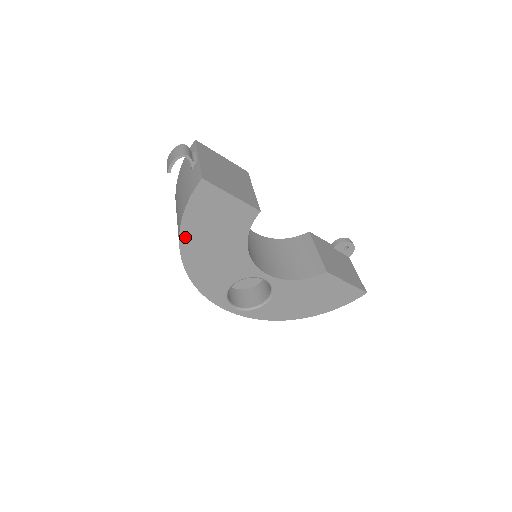
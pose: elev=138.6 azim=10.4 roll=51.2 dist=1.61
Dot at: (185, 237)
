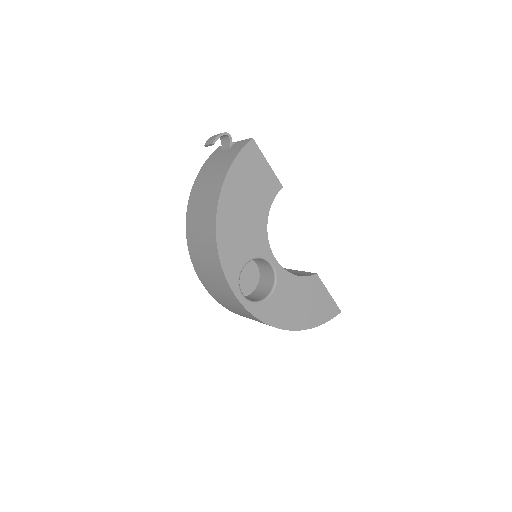
Dot at: (226, 189)
